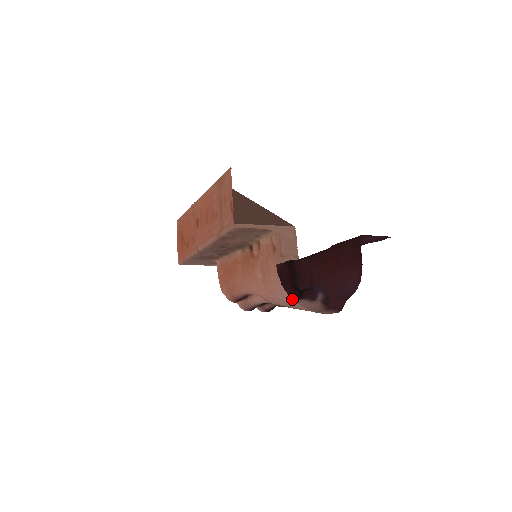
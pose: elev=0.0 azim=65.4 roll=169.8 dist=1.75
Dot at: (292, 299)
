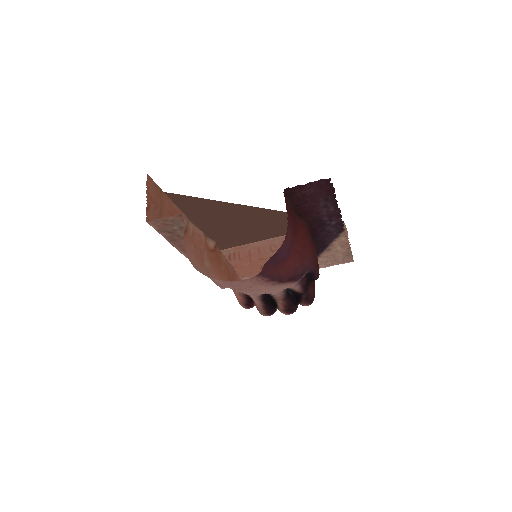
Dot at: occluded
